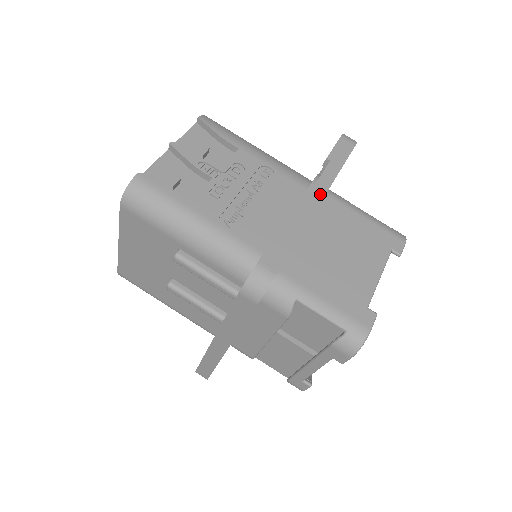
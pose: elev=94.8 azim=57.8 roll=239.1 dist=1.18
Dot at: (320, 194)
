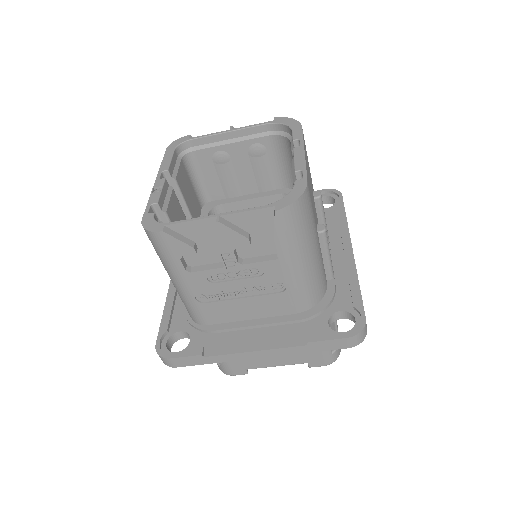
Dot at: (264, 355)
